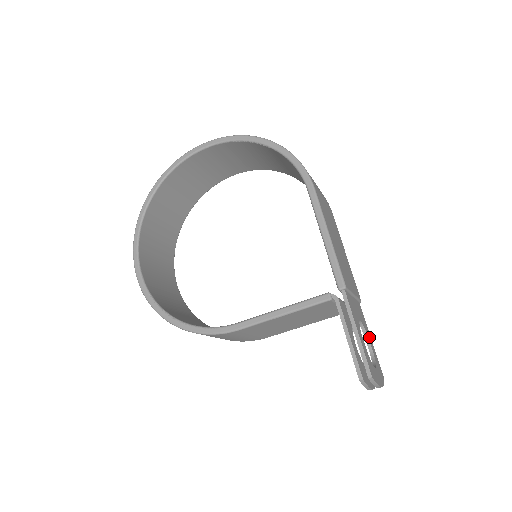
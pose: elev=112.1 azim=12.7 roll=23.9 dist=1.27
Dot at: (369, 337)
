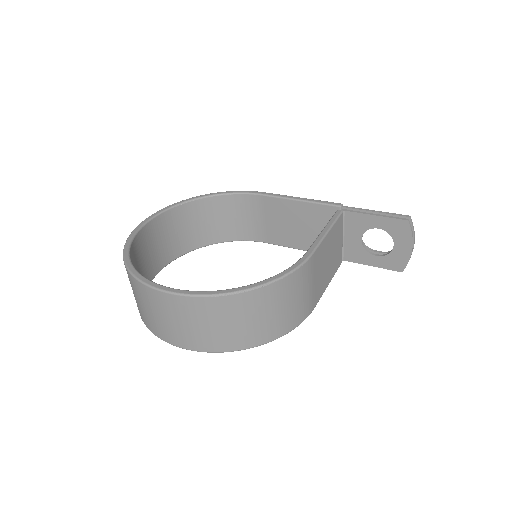
Dot at: occluded
